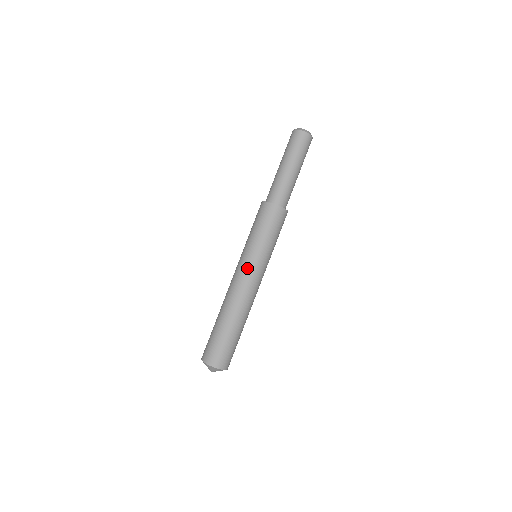
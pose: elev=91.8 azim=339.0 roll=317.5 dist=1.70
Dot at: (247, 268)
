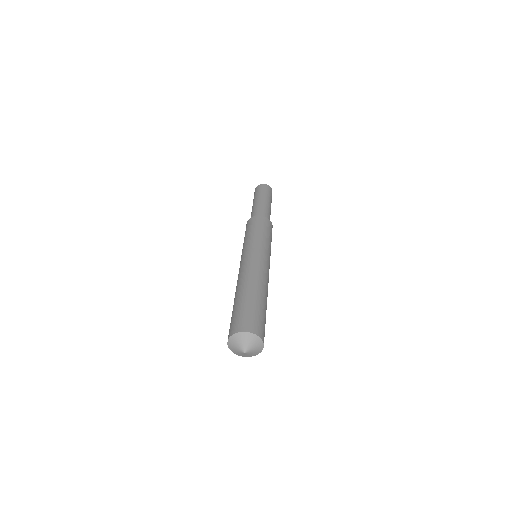
Dot at: (243, 257)
